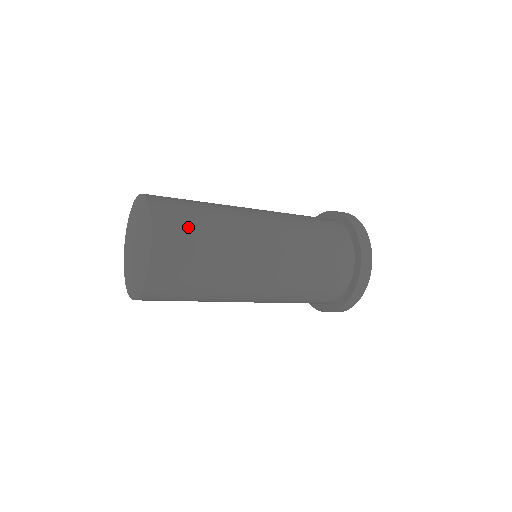
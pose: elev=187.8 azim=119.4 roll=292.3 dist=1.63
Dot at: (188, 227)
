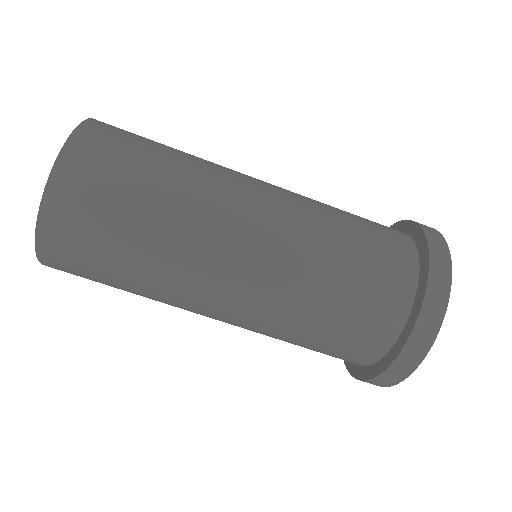
Dot at: (126, 156)
